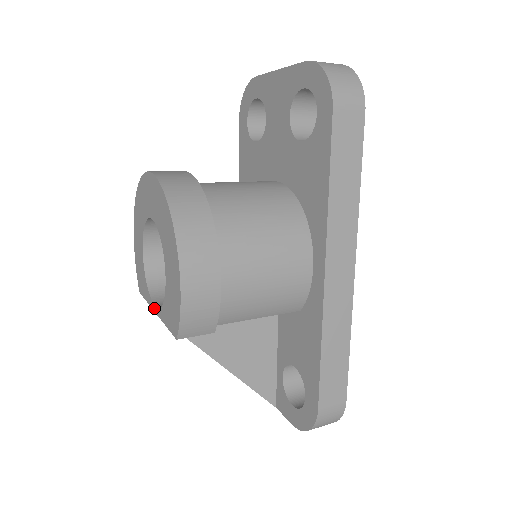
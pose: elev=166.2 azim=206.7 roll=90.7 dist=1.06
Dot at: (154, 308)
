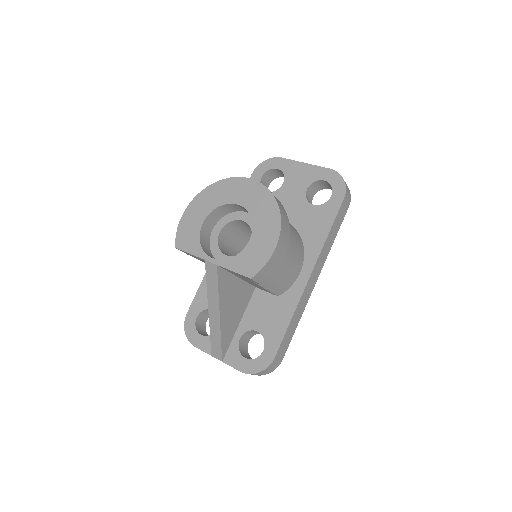
Dot at: (210, 259)
